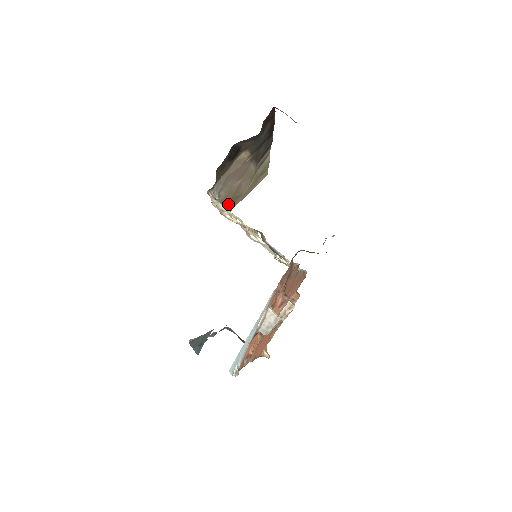
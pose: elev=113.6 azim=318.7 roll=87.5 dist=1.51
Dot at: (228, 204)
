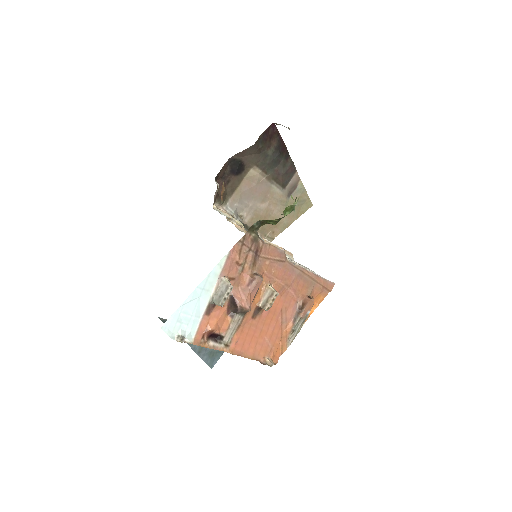
Dot at: (263, 231)
